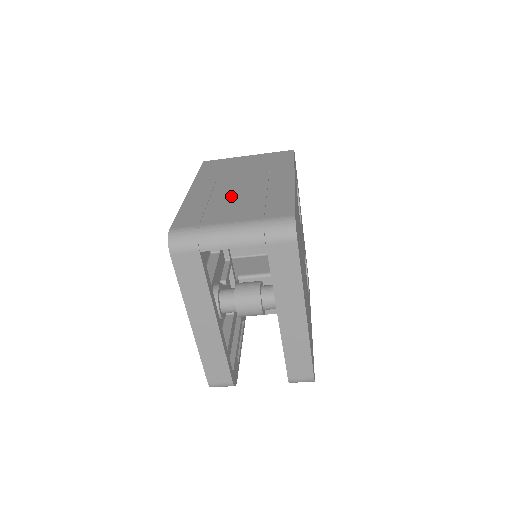
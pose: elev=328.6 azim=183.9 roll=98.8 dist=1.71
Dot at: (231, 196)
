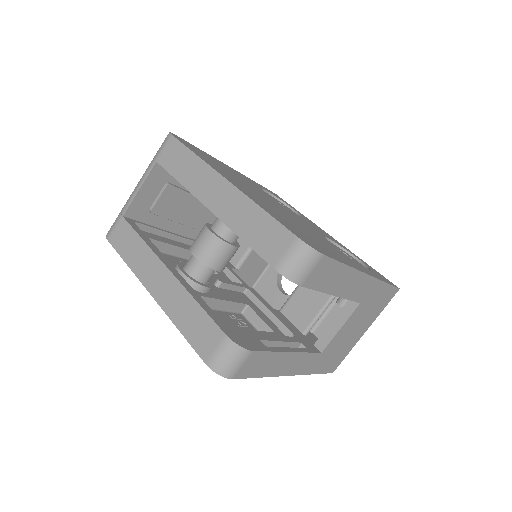
Dot at: occluded
